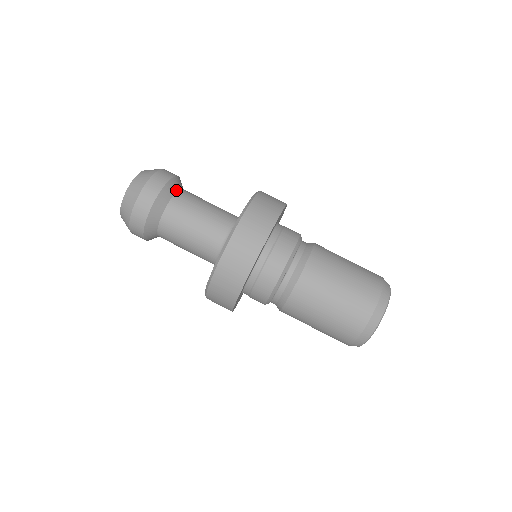
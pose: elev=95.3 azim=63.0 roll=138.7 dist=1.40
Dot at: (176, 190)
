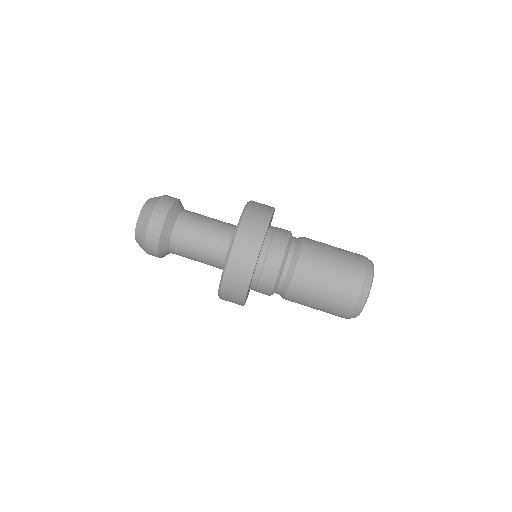
Dot at: (171, 231)
